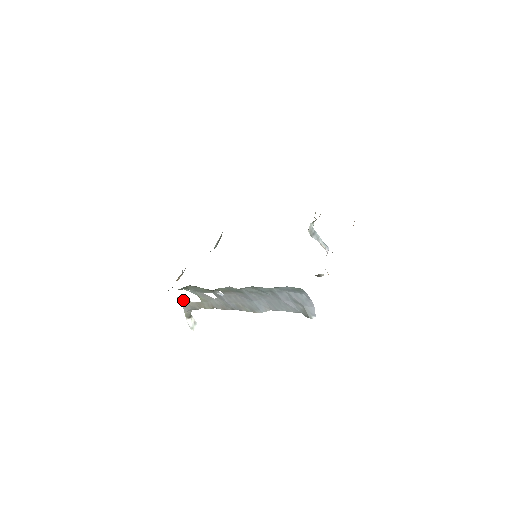
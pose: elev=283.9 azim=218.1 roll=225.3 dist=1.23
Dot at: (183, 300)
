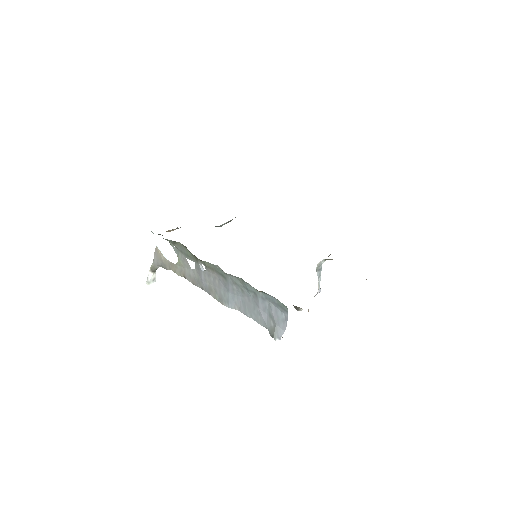
Dot at: (159, 252)
